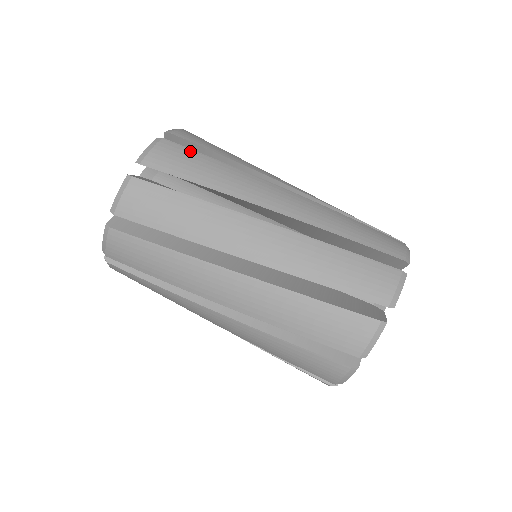
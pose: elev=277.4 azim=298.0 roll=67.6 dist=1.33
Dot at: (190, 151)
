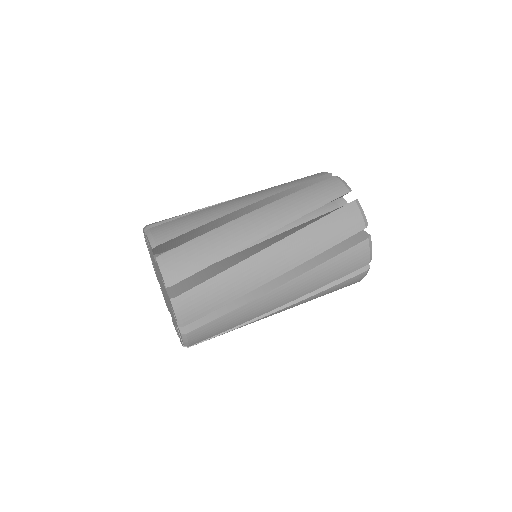
Dot at: occluded
